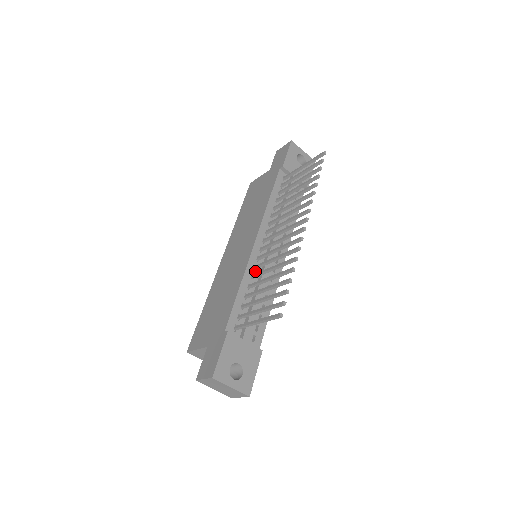
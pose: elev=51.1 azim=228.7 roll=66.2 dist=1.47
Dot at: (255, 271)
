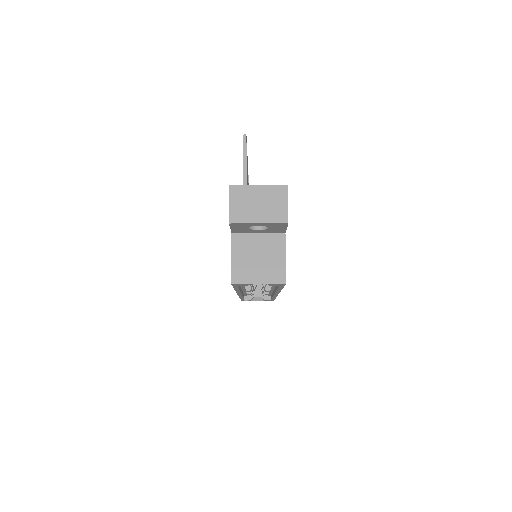
Dot at: occluded
